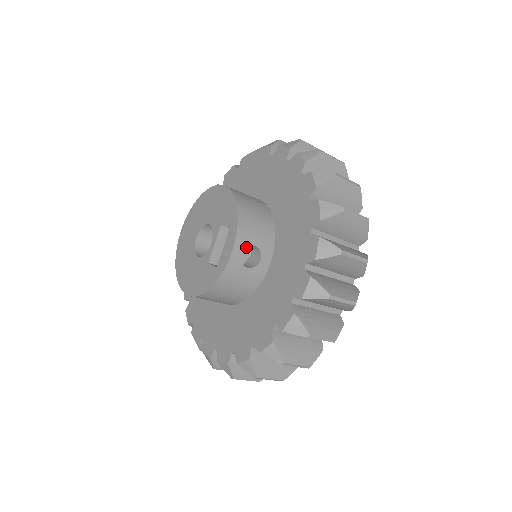
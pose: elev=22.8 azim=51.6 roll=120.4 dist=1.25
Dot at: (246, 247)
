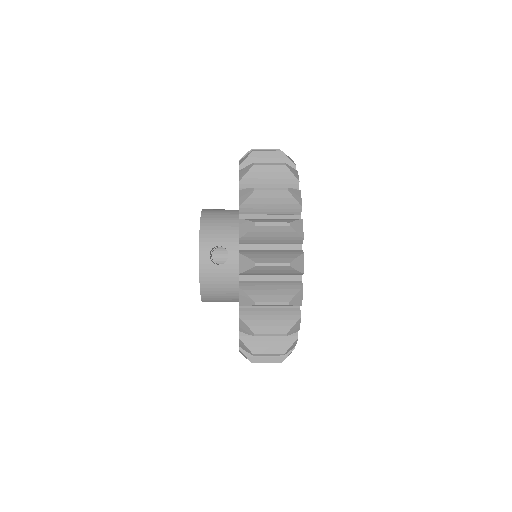
Dot at: (211, 249)
